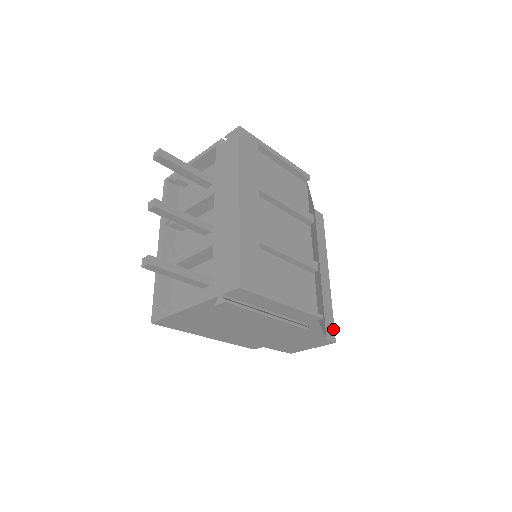
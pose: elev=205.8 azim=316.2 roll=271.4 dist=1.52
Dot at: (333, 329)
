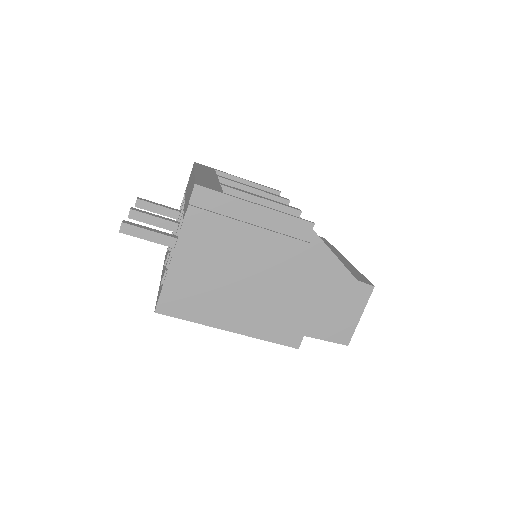
Dot at: (366, 280)
